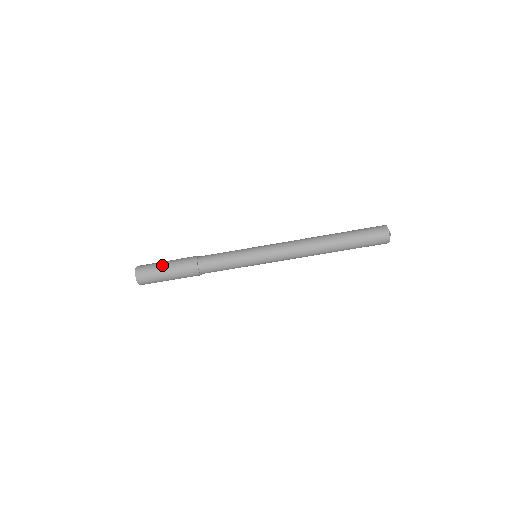
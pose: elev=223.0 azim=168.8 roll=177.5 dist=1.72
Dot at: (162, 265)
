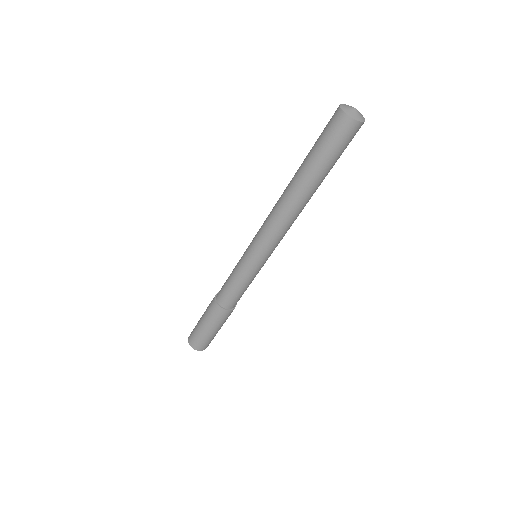
Dot at: (199, 325)
